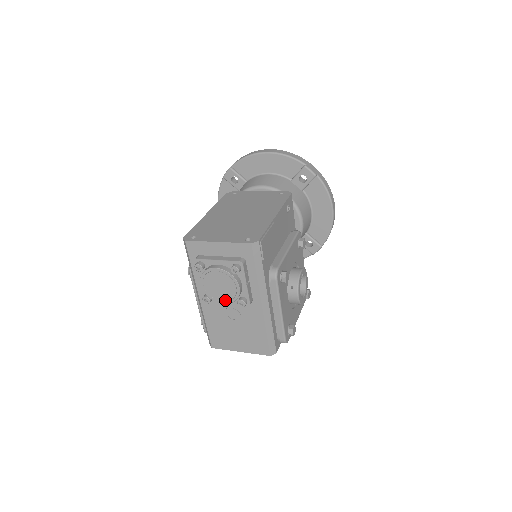
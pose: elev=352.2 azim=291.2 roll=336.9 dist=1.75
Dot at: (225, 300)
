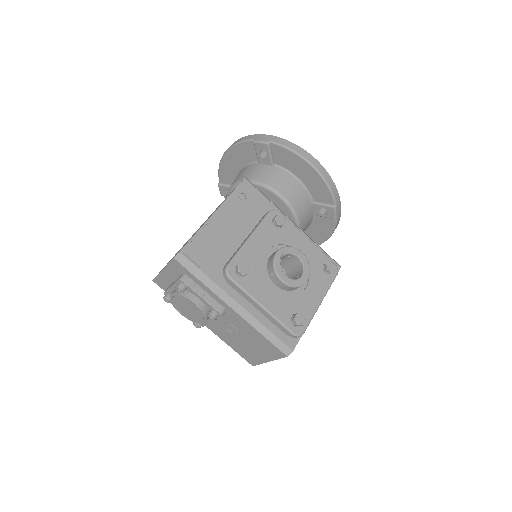
Dot at: (202, 319)
